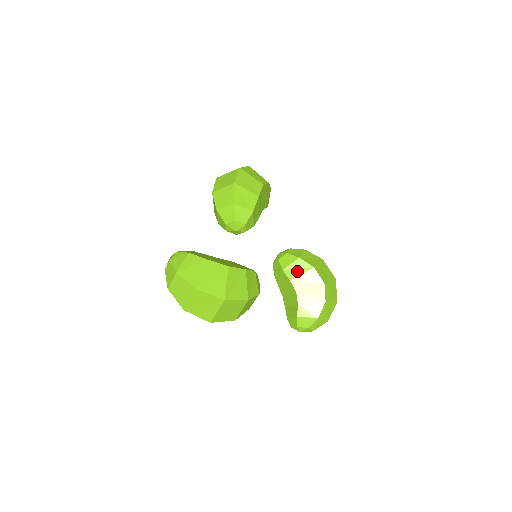
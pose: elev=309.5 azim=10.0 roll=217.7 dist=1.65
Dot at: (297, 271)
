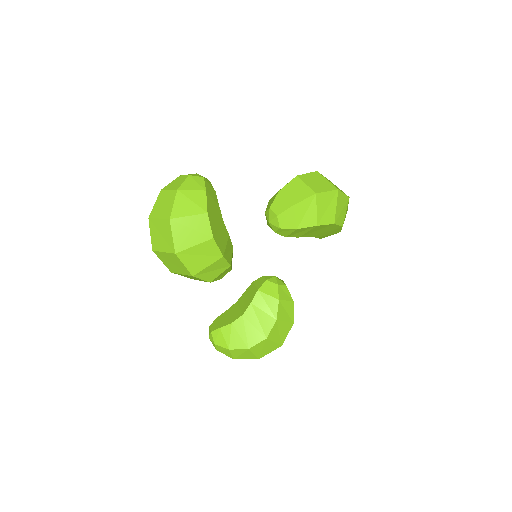
Dot at: (264, 305)
